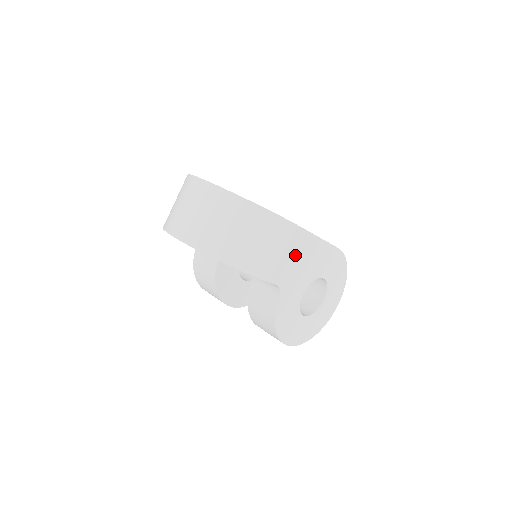
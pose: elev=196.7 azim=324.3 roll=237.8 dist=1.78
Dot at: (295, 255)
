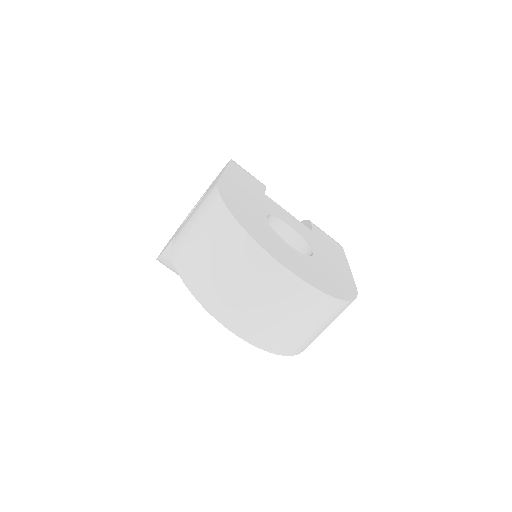
Dot at: occluded
